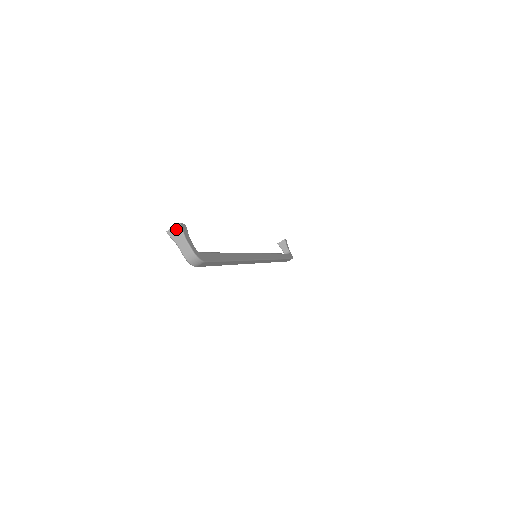
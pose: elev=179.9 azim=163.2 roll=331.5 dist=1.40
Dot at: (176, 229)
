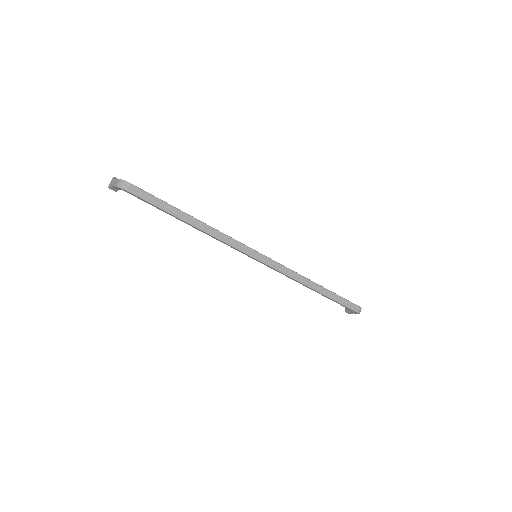
Dot at: (112, 181)
